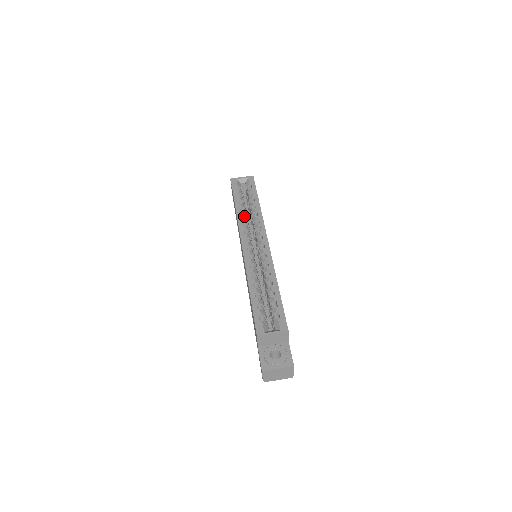
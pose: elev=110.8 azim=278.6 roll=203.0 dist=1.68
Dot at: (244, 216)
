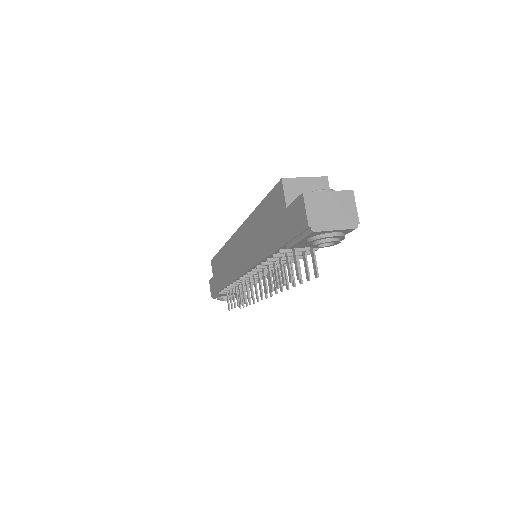
Dot at: occluded
